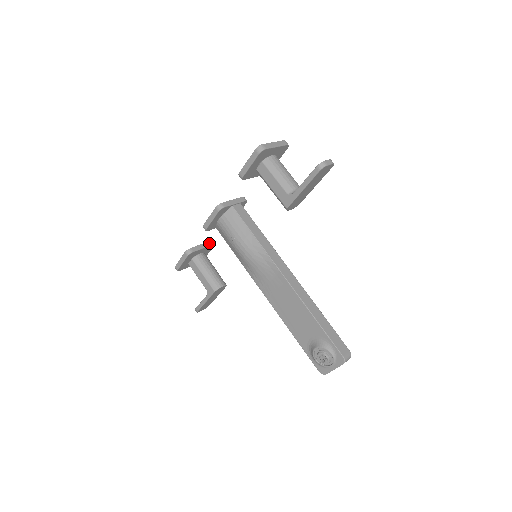
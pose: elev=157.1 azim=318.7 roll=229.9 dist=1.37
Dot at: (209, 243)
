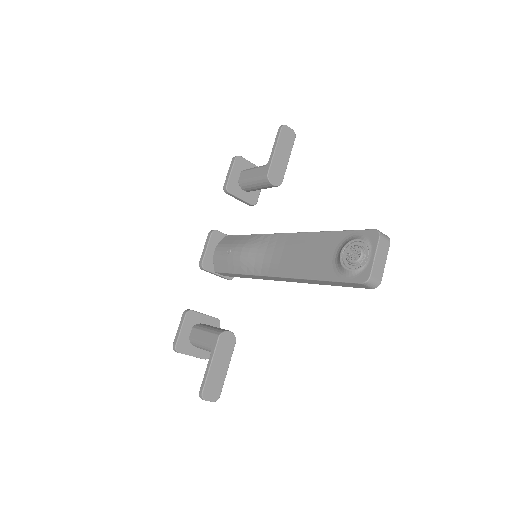
Dot at: (213, 317)
